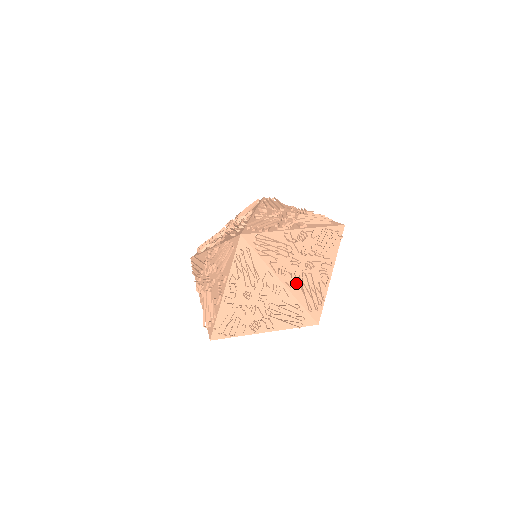
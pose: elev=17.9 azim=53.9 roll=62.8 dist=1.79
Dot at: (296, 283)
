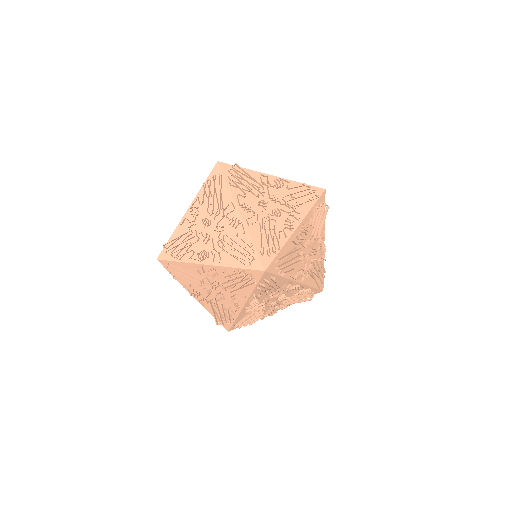
Dot at: (307, 274)
